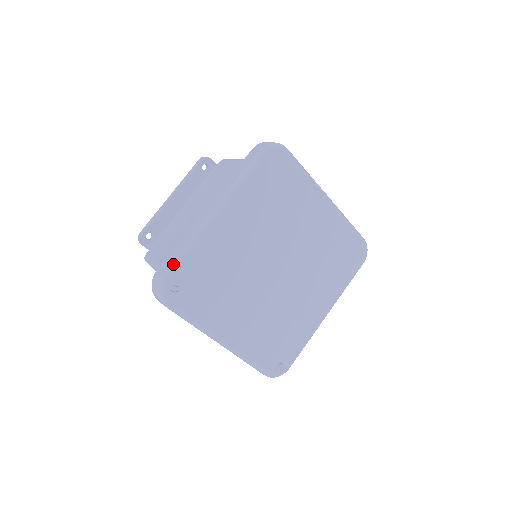
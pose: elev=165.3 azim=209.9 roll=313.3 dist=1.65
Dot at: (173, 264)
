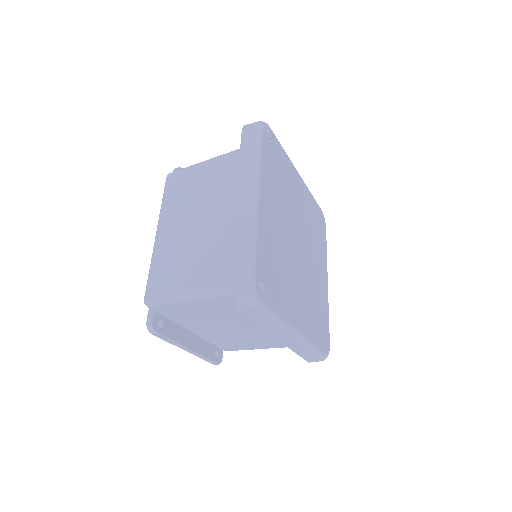
Dot at: occluded
